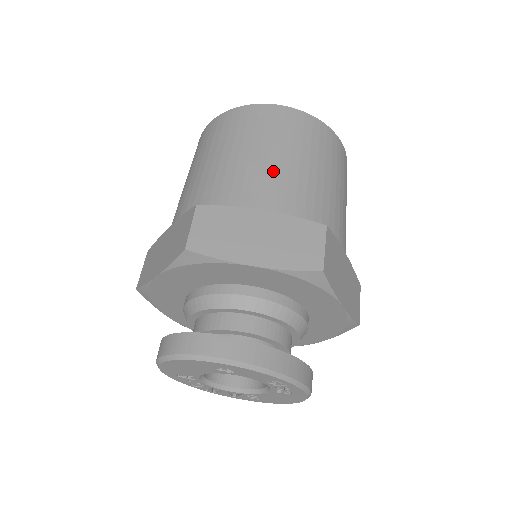
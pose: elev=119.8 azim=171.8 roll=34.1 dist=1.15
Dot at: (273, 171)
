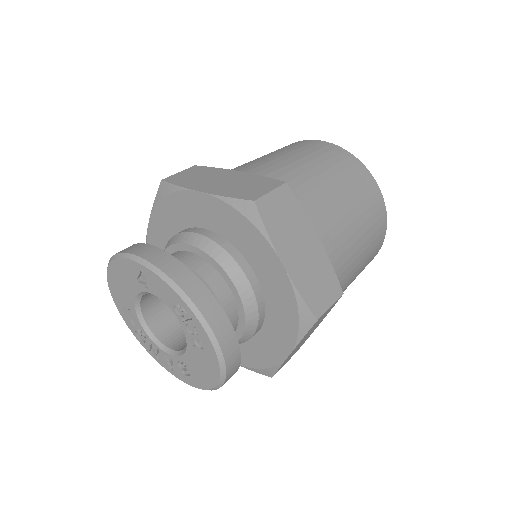
Dot at: (274, 162)
